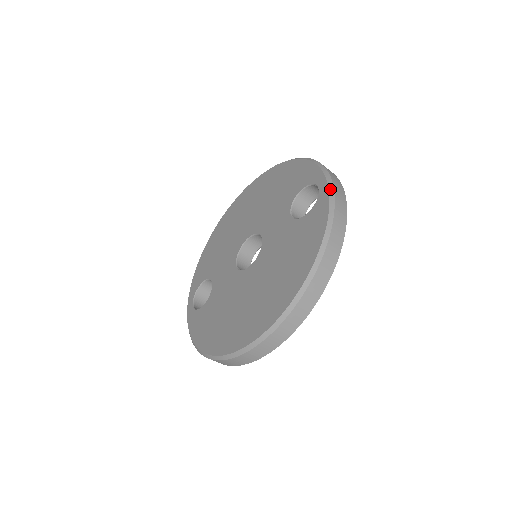
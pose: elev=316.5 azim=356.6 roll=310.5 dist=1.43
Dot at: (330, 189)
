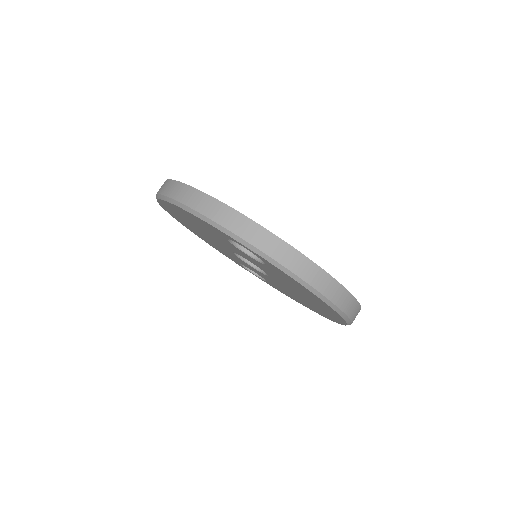
Dot at: (259, 255)
